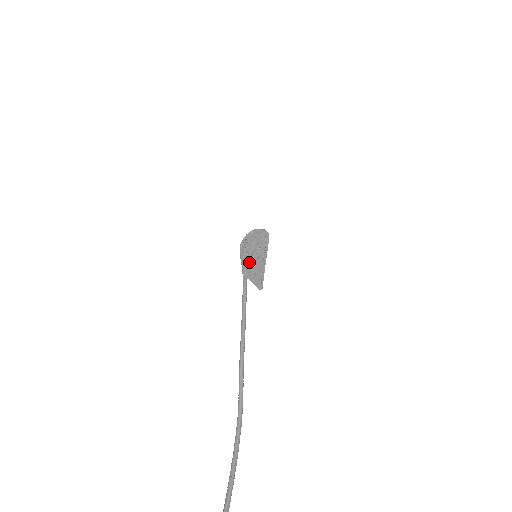
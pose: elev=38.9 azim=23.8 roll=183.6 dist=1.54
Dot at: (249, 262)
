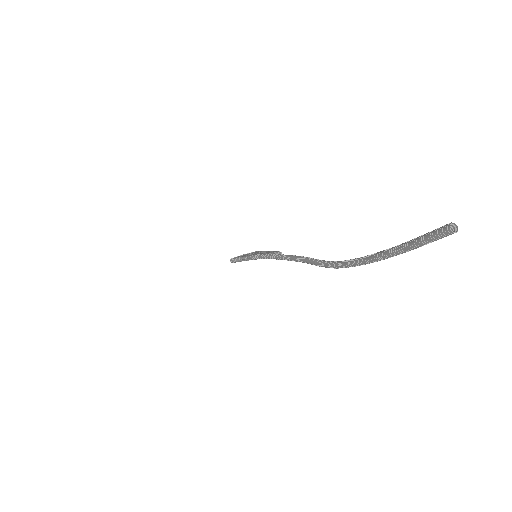
Dot at: occluded
